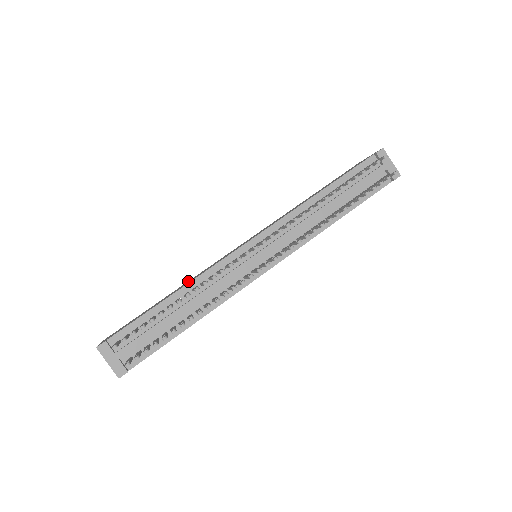
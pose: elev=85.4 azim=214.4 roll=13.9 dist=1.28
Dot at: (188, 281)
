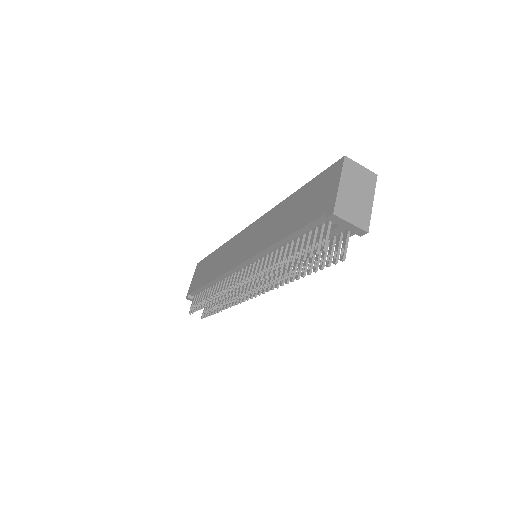
Dot at: (222, 250)
